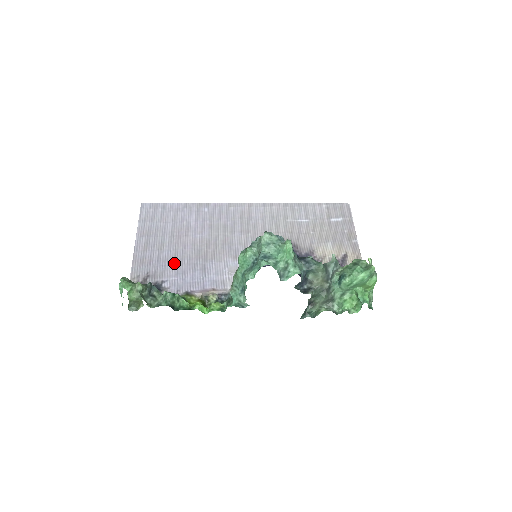
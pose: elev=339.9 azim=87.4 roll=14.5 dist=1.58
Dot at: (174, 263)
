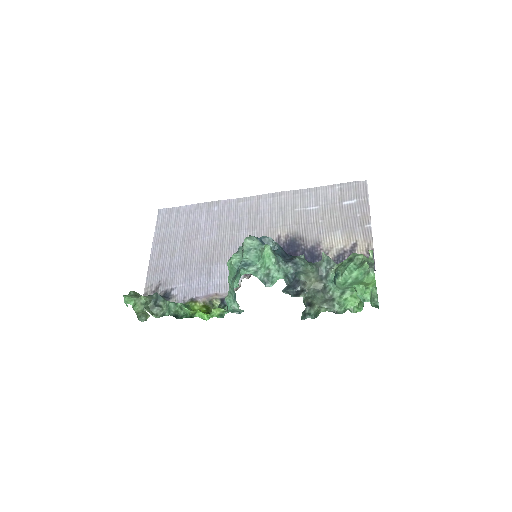
Dot at: (183, 269)
